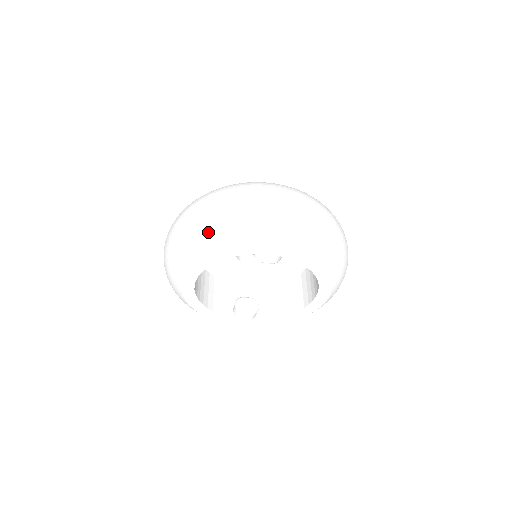
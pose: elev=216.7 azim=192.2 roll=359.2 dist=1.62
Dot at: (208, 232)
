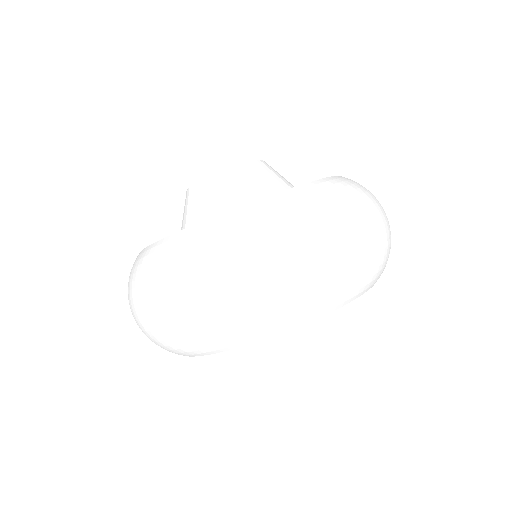
Dot at: (329, 293)
